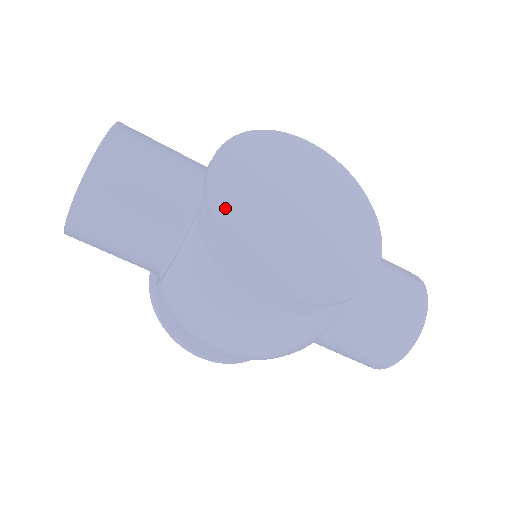
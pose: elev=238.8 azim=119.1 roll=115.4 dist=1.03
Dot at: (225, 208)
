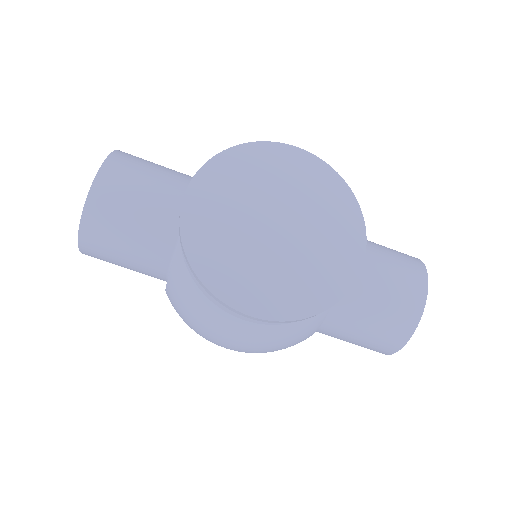
Dot at: (197, 239)
